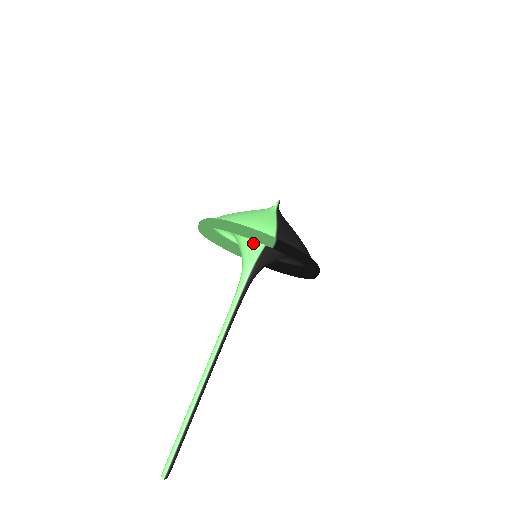
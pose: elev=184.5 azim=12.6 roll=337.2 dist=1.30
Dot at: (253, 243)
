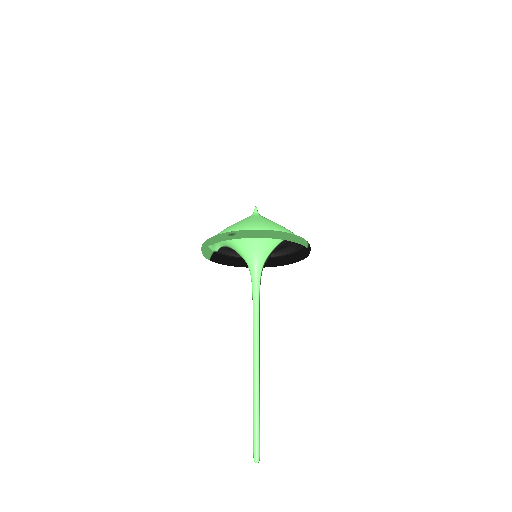
Dot at: (269, 246)
